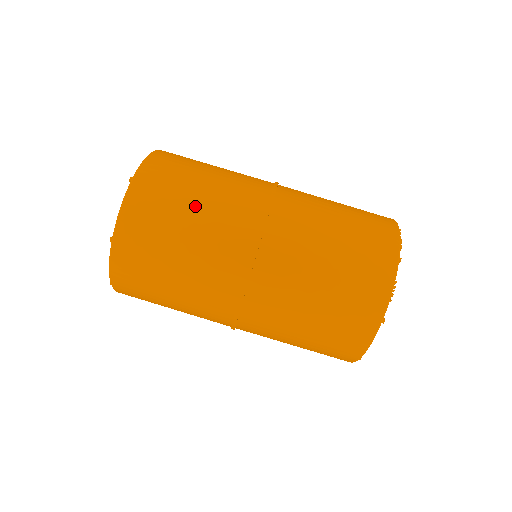
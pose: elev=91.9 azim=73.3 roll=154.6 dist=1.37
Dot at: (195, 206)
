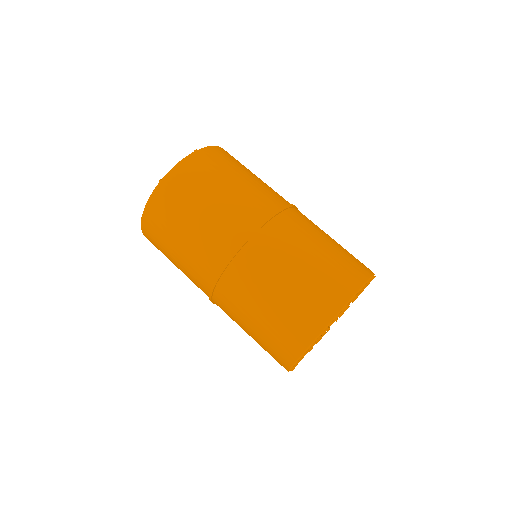
Dot at: (256, 176)
